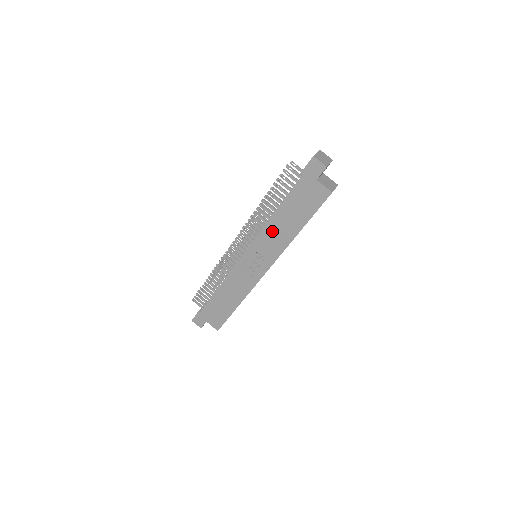
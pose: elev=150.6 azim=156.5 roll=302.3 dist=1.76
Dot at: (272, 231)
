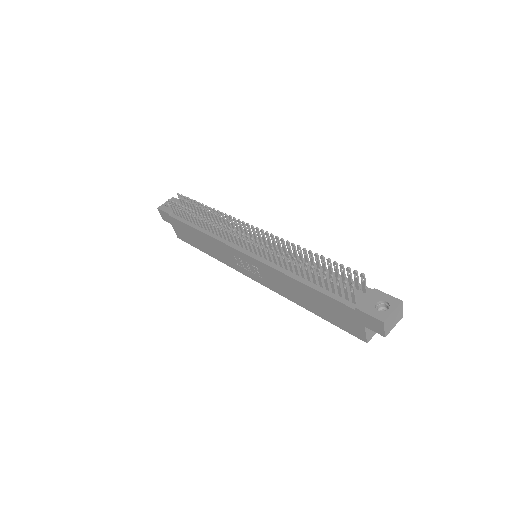
Dot at: (285, 281)
